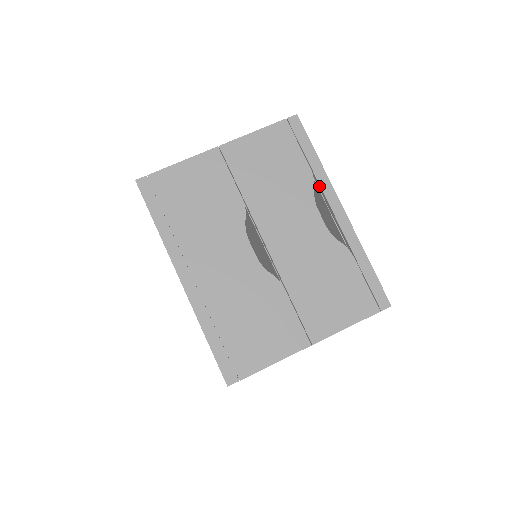
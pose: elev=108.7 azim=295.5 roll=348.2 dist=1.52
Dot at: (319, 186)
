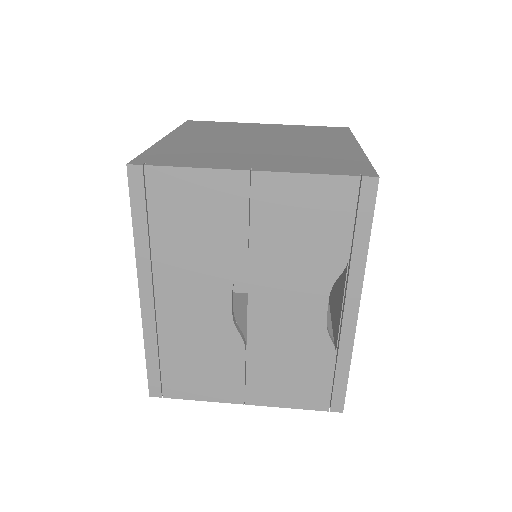
Dot at: (348, 274)
